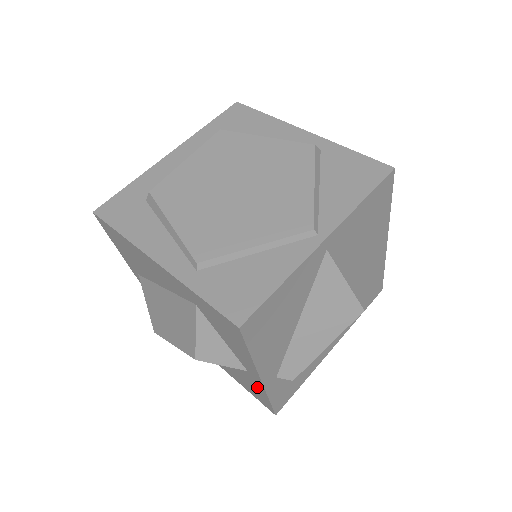
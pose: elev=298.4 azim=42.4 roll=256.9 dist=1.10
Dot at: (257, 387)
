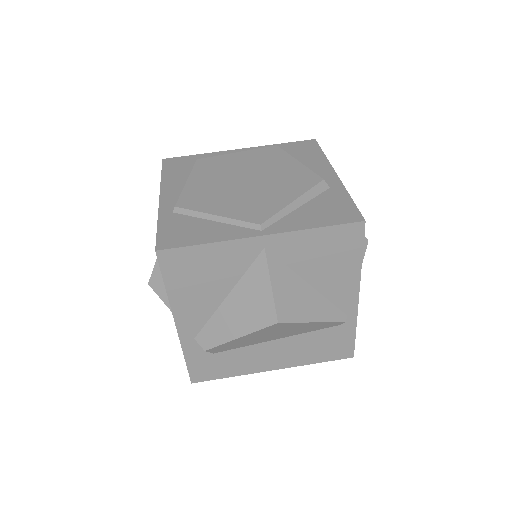
Dot at: occluded
